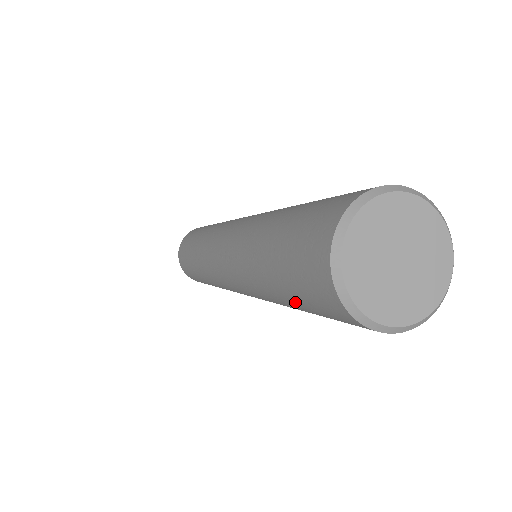
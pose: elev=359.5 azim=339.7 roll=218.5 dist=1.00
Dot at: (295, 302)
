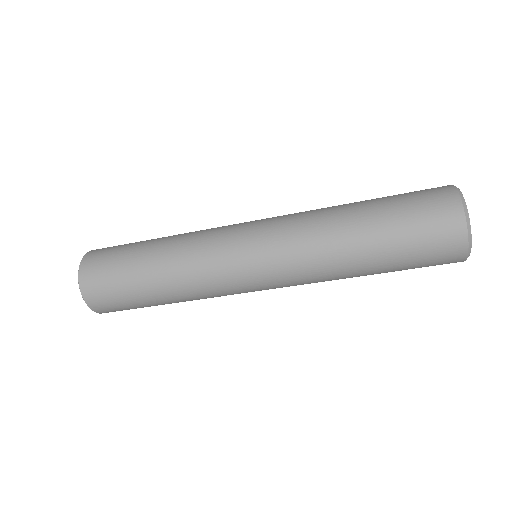
Dot at: (392, 233)
